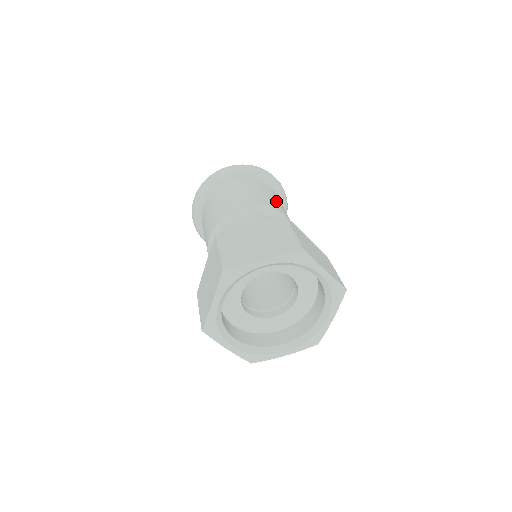
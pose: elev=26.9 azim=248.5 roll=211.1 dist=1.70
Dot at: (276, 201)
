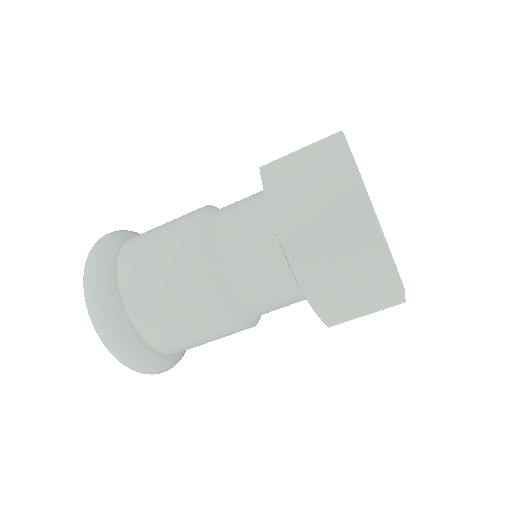
Dot at: occluded
